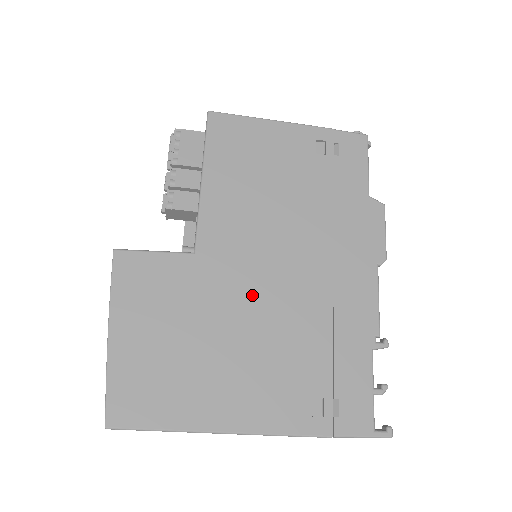
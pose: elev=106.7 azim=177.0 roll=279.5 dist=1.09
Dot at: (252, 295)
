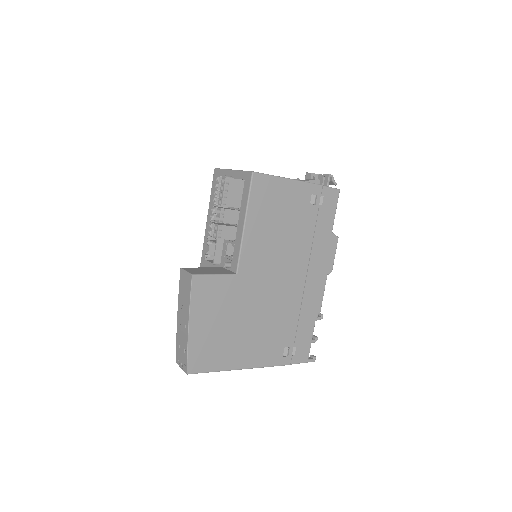
Dot at: (264, 297)
